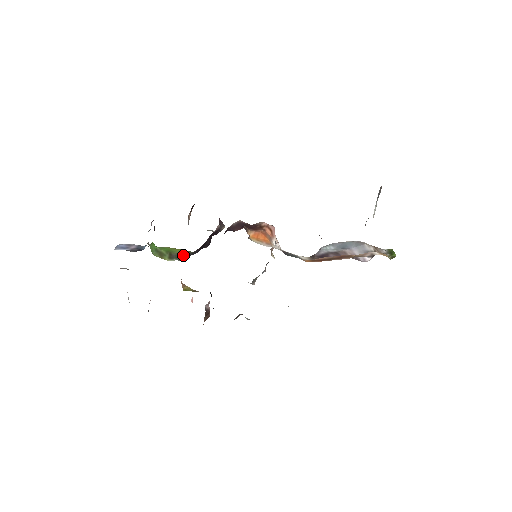
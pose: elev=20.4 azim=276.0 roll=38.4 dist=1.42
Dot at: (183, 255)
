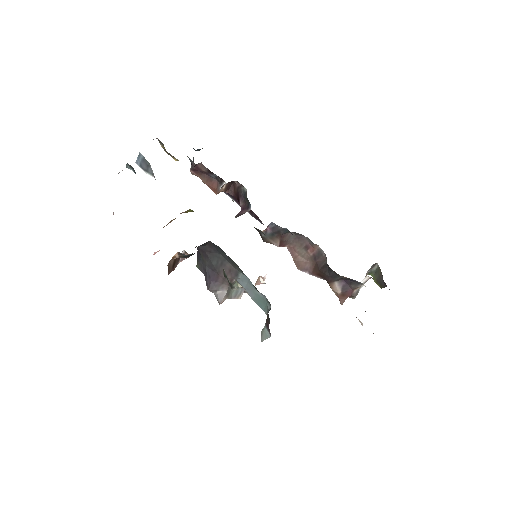
Dot at: occluded
